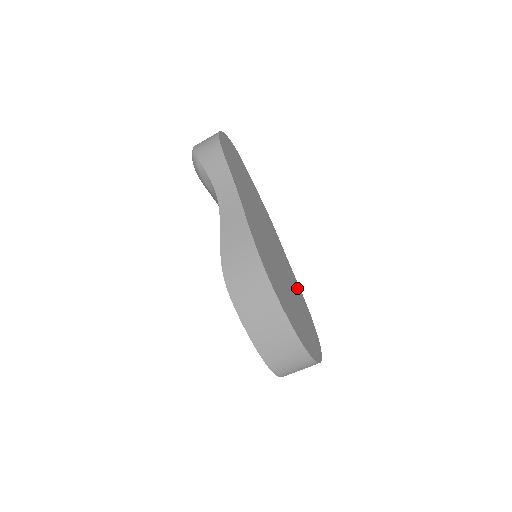
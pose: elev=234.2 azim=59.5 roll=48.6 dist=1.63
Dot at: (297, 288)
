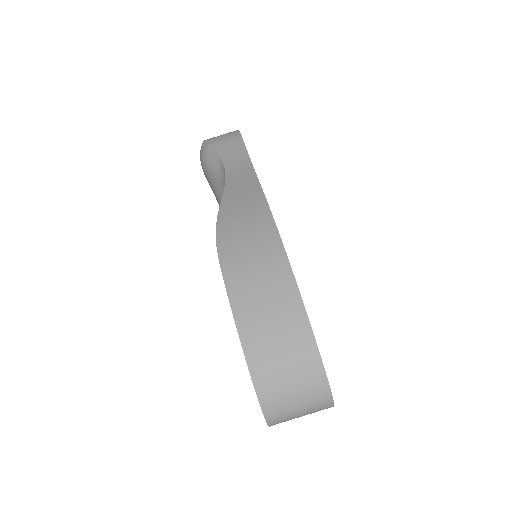
Dot at: occluded
